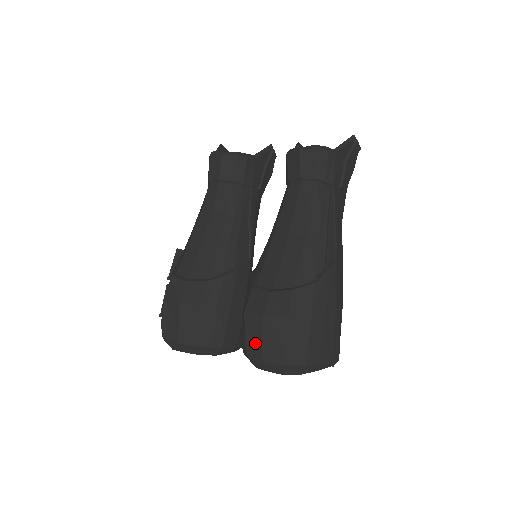
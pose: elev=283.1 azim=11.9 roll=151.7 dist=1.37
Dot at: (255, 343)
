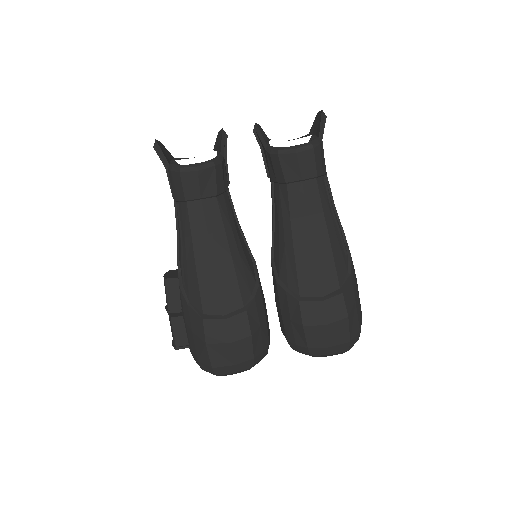
Dot at: (320, 345)
